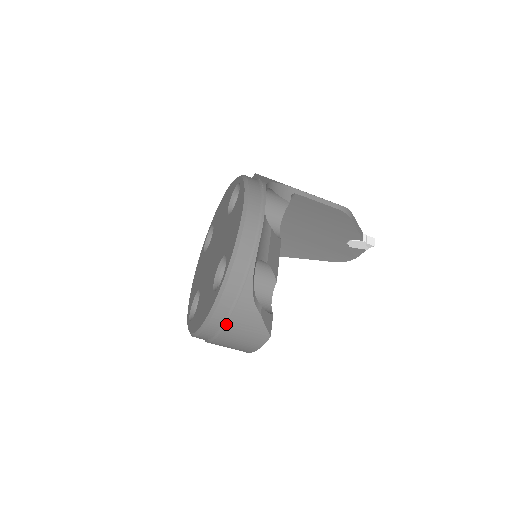
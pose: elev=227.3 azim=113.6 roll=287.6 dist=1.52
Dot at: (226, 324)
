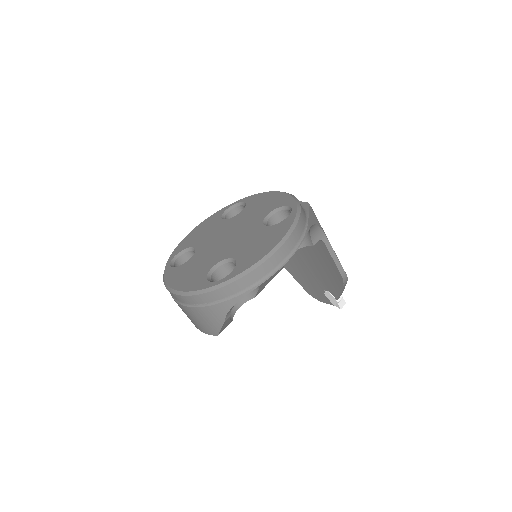
Dot at: (195, 307)
